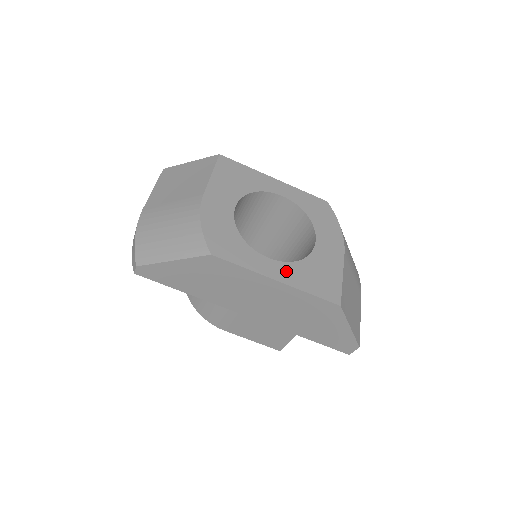
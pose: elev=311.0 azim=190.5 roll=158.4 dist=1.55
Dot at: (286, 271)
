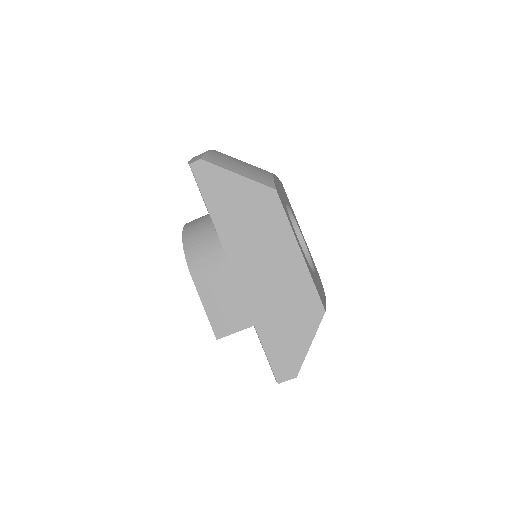
Dot at: (304, 255)
